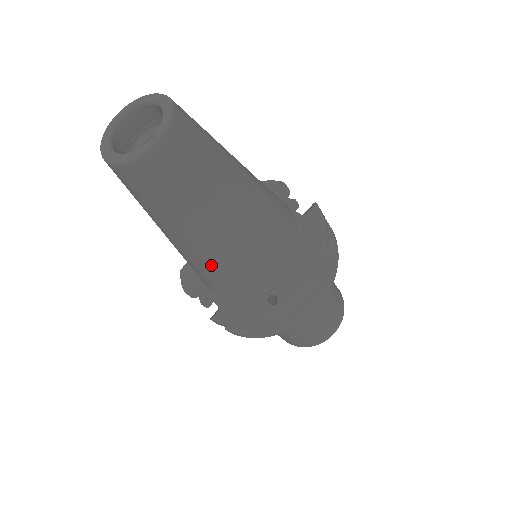
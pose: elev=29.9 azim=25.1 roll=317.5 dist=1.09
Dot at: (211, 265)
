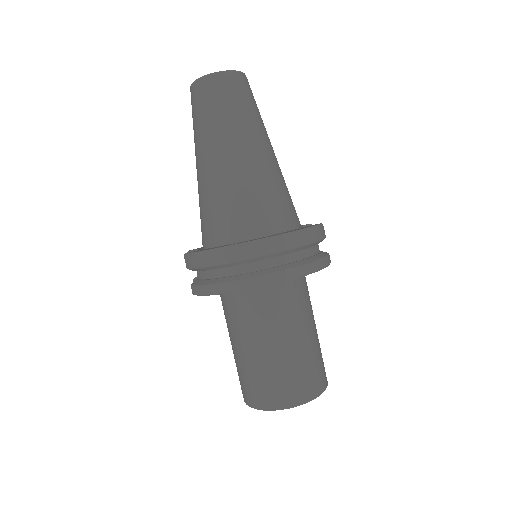
Dot at: (209, 193)
